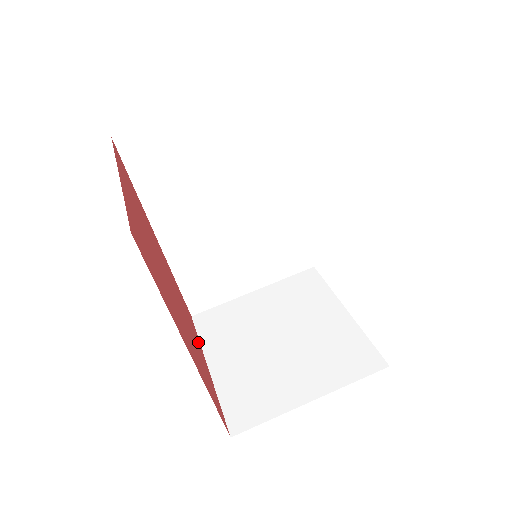
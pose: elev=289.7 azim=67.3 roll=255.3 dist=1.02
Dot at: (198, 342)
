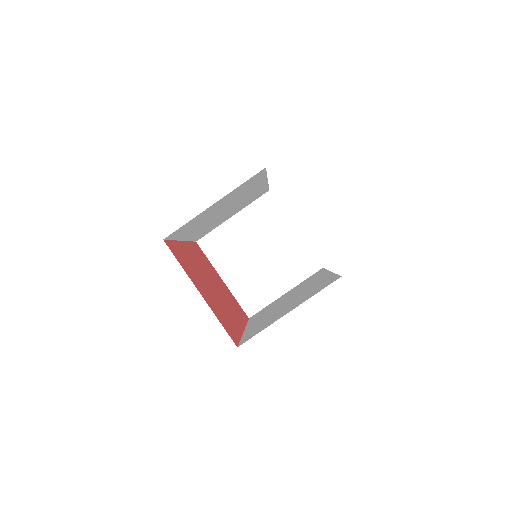
Dot at: (214, 270)
